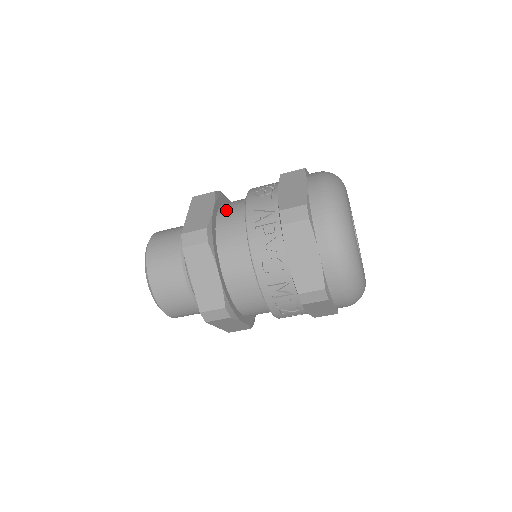
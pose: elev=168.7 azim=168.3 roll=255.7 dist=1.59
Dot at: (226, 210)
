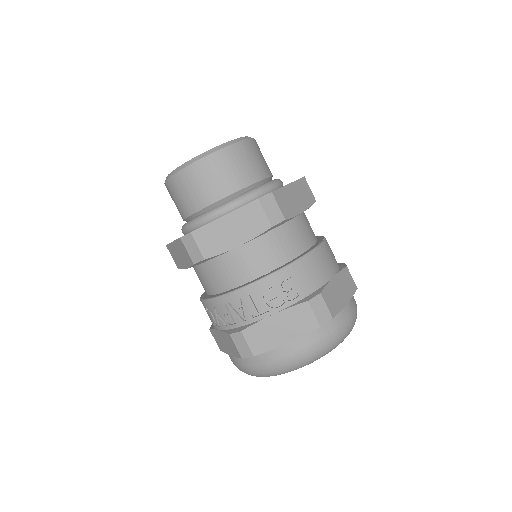
Dot at: (249, 253)
